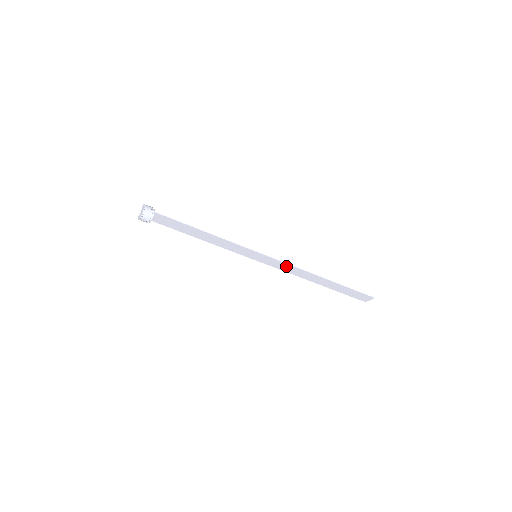
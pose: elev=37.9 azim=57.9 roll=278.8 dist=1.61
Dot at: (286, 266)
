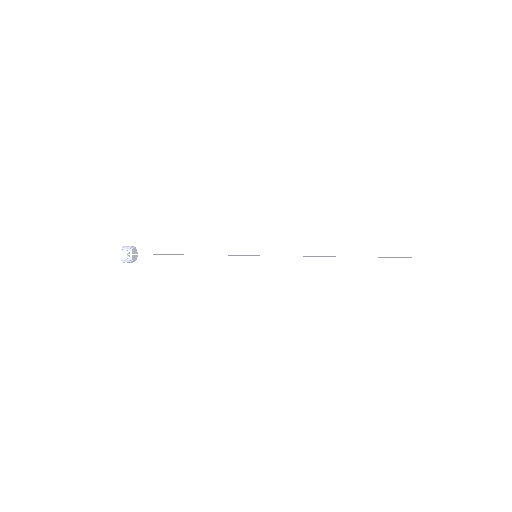
Dot at: (297, 256)
